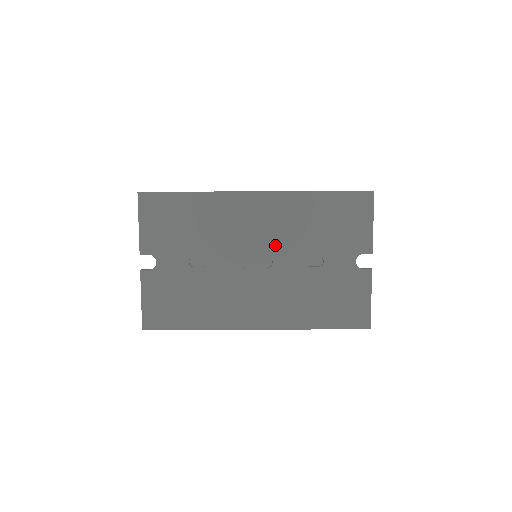
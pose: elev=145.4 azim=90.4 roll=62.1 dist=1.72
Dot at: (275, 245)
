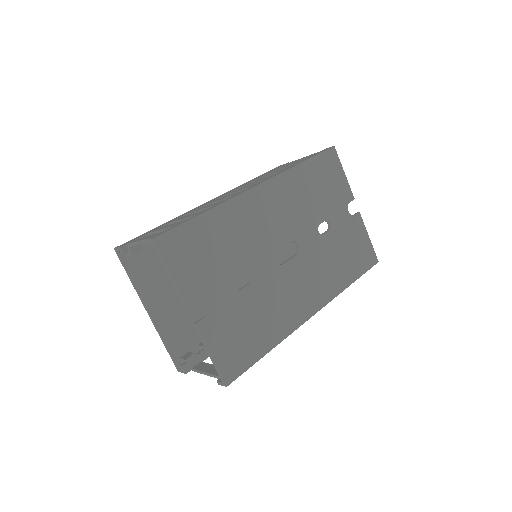
Dot at: (293, 229)
